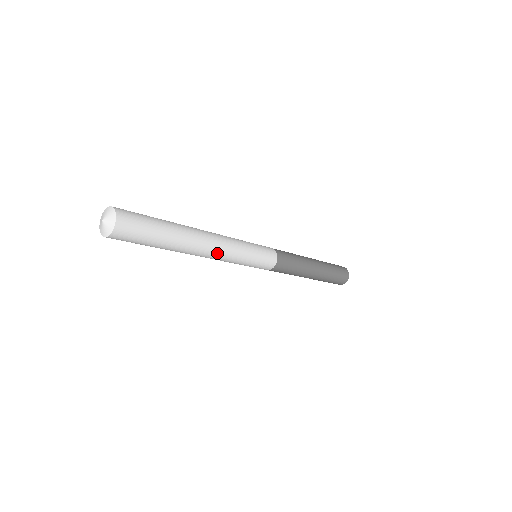
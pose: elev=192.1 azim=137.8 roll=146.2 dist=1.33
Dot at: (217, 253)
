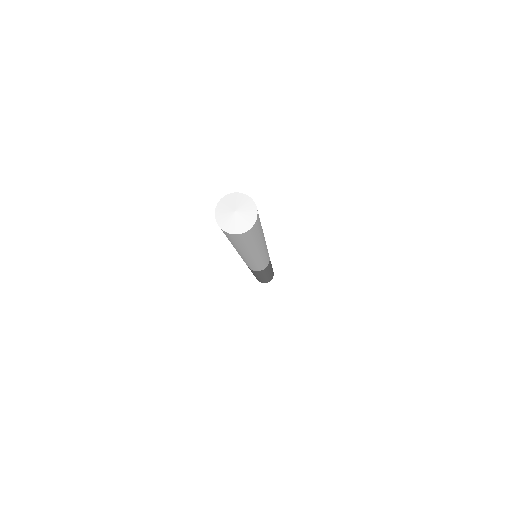
Dot at: (263, 253)
